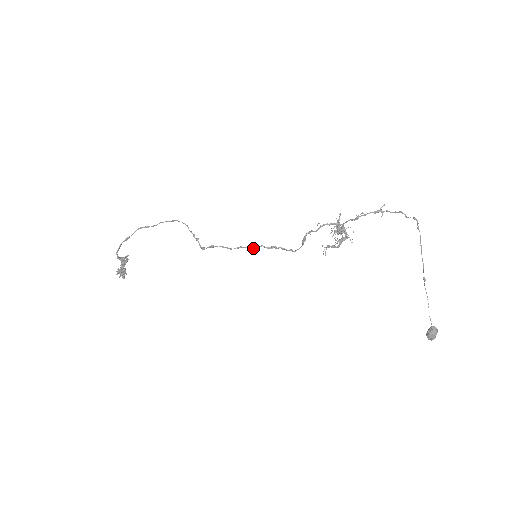
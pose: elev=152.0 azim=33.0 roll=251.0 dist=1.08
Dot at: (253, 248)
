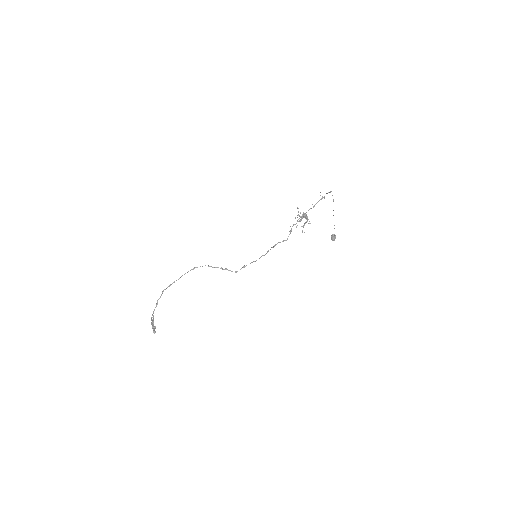
Dot at: occluded
